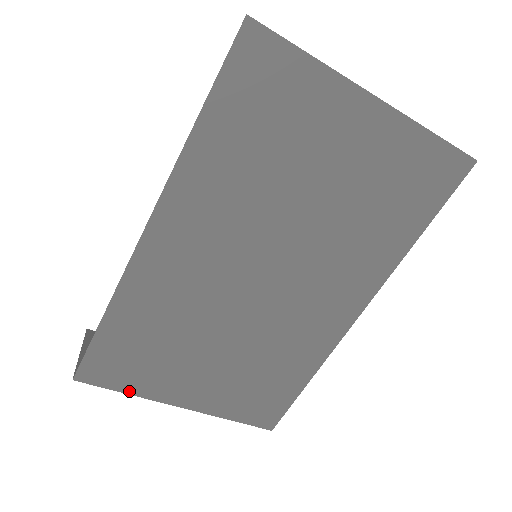
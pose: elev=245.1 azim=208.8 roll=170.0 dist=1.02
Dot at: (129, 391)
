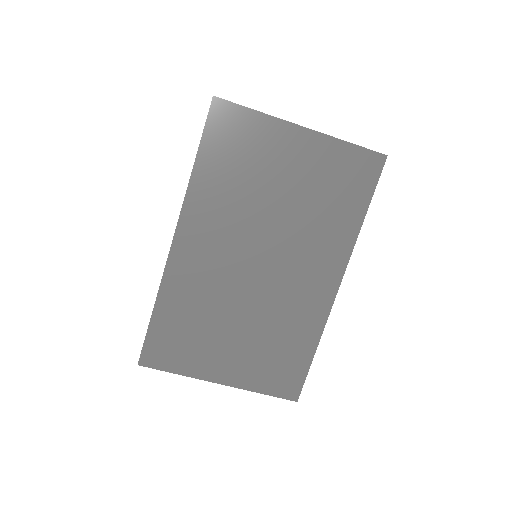
Dot at: (179, 372)
